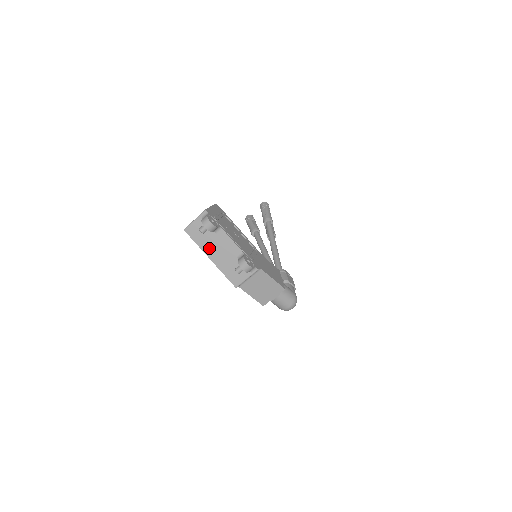
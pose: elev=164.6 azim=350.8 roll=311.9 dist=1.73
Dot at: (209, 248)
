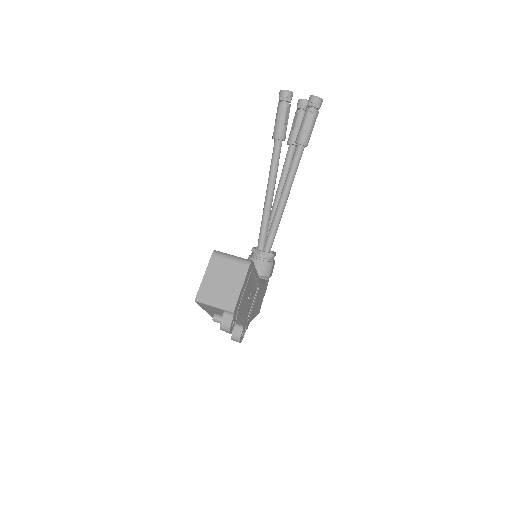
Dot at: (212, 312)
